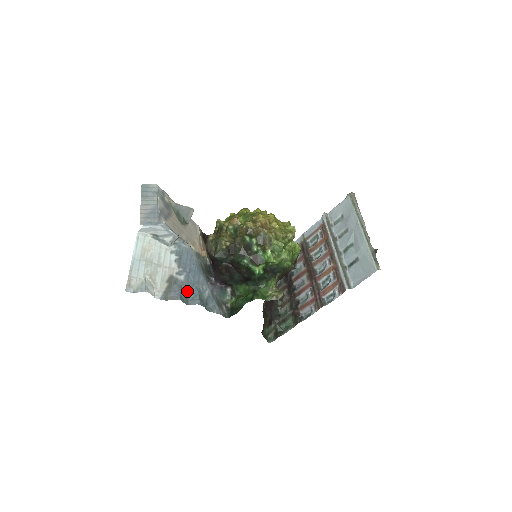
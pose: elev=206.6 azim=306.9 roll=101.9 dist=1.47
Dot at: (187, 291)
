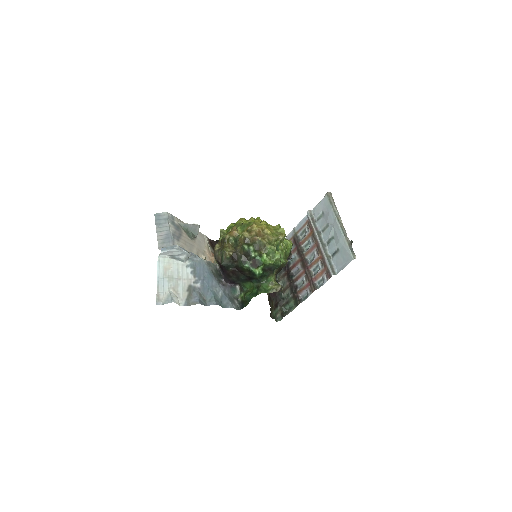
Dot at: (204, 295)
